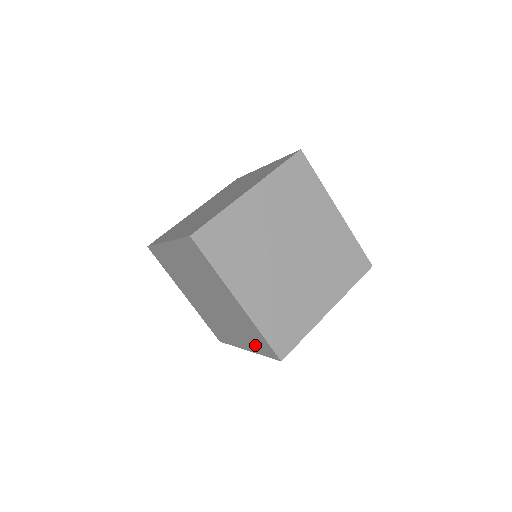
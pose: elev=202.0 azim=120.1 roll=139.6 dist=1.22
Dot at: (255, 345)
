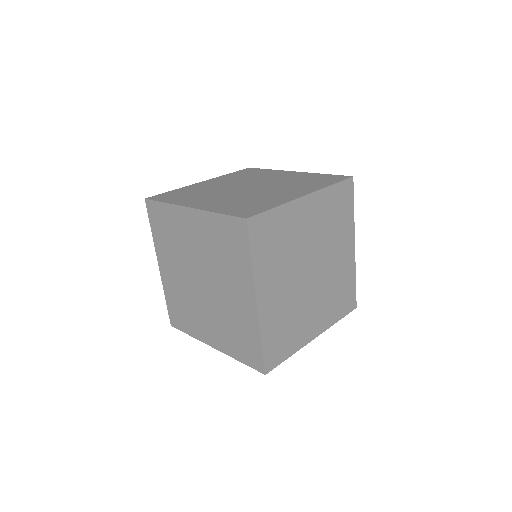
Dot at: (239, 258)
